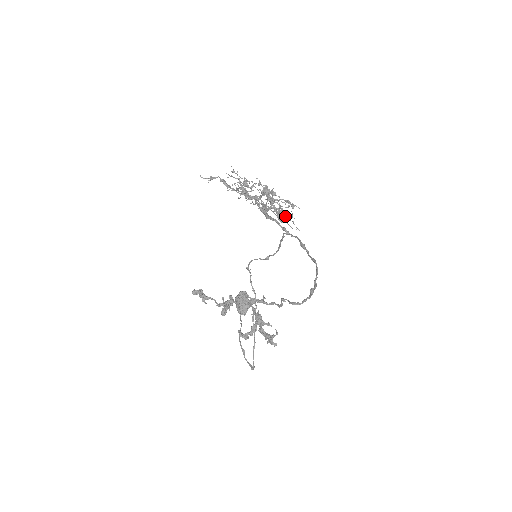
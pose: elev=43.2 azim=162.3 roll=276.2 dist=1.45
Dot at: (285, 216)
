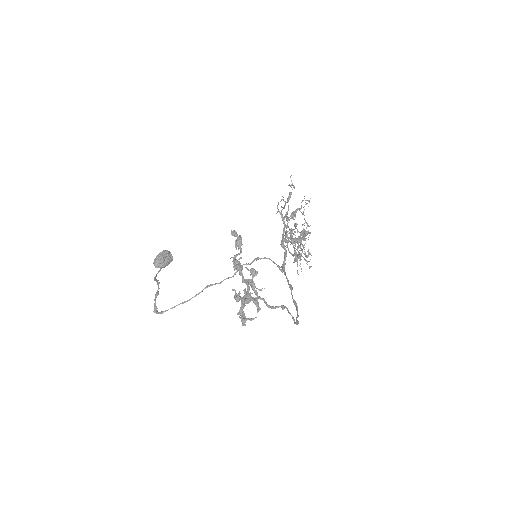
Dot at: occluded
